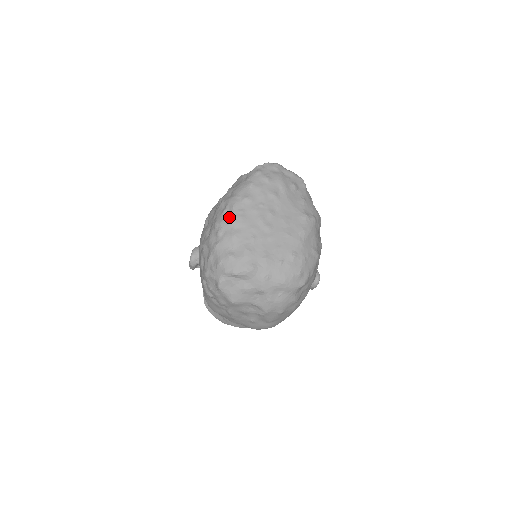
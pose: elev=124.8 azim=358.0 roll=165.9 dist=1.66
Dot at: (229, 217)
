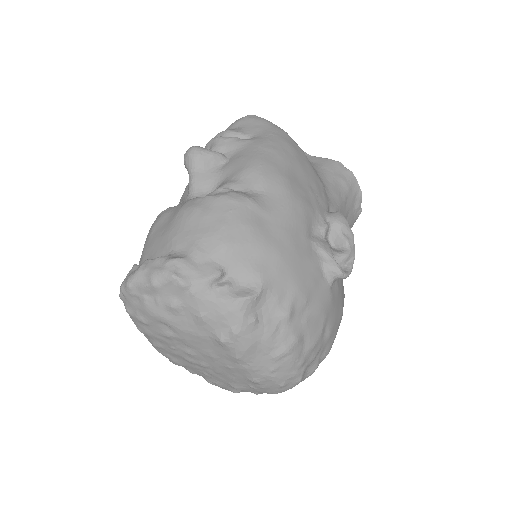
Dot at: occluded
